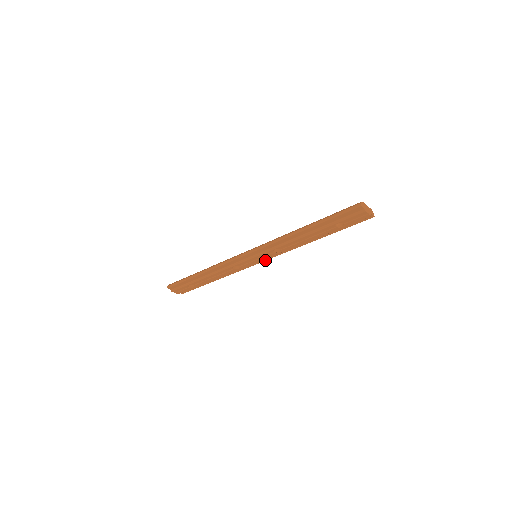
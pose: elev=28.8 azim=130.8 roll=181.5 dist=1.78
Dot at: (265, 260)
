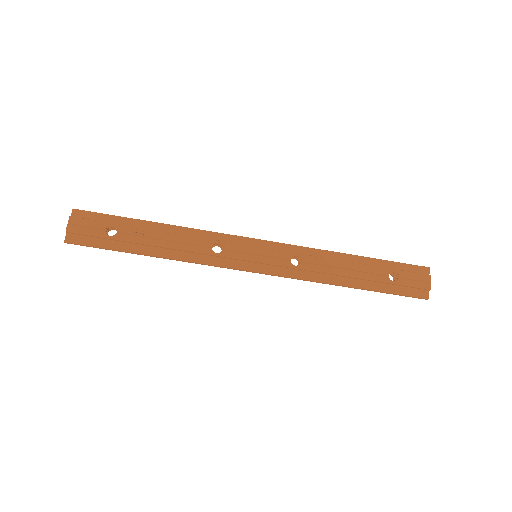
Dot at: (259, 271)
